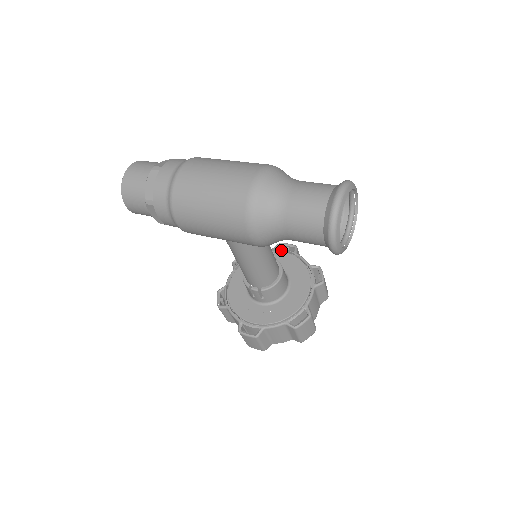
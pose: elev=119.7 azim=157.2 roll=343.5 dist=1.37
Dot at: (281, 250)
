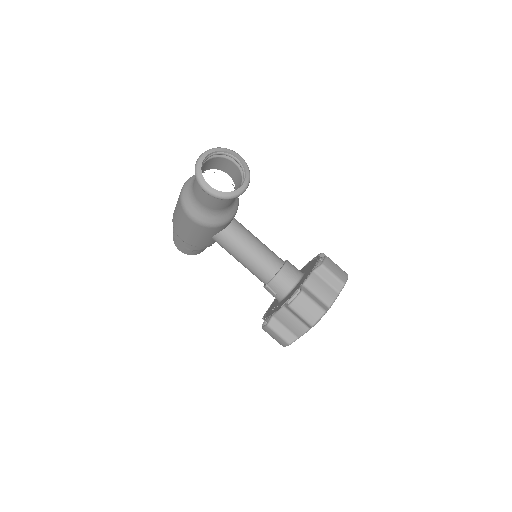
Dot at: occluded
